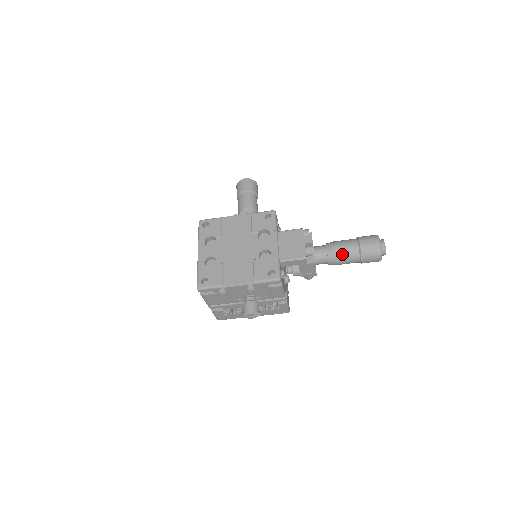
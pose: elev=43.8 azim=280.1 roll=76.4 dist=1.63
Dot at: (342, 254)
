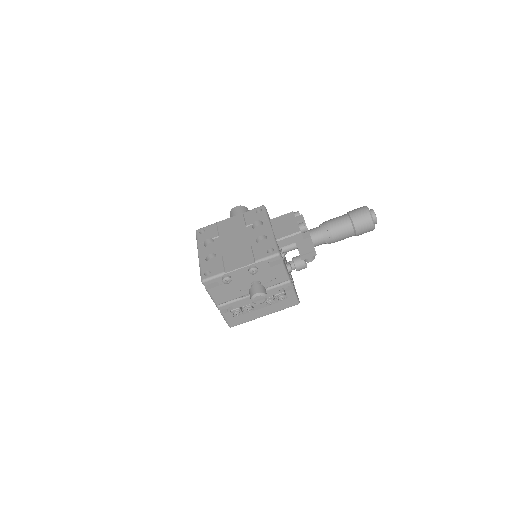
Dot at: (335, 228)
